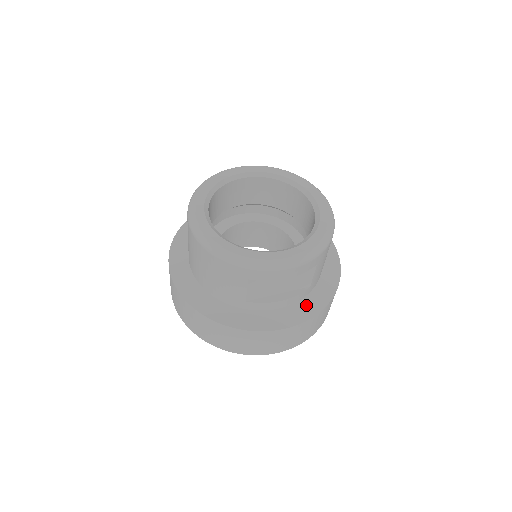
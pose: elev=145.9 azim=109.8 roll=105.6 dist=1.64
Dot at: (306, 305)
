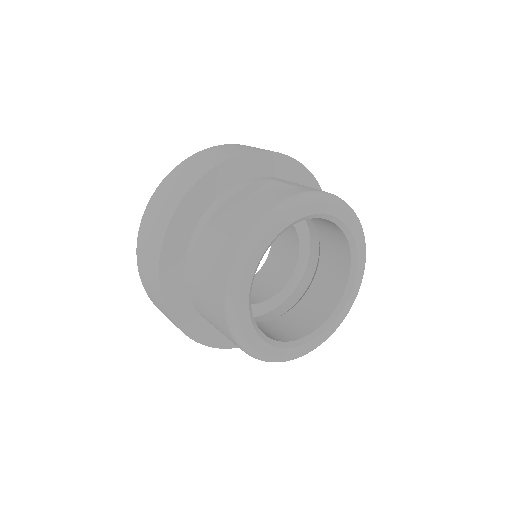
Dot at: occluded
